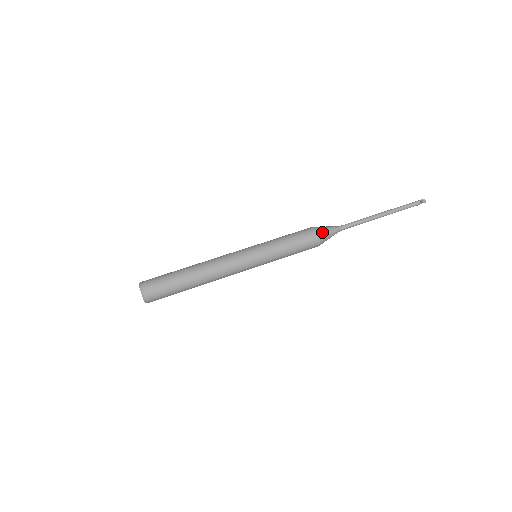
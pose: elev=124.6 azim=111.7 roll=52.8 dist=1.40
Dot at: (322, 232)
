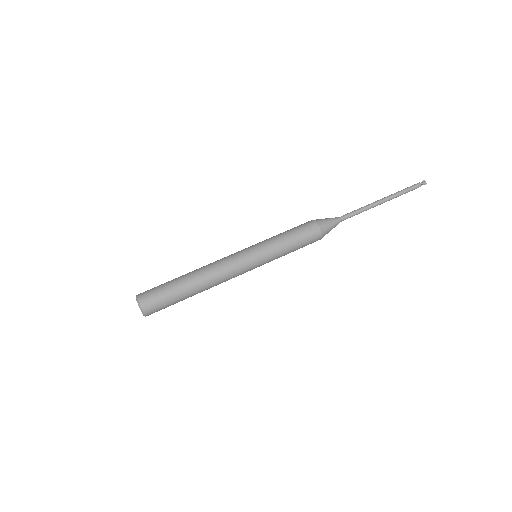
Dot at: (322, 223)
